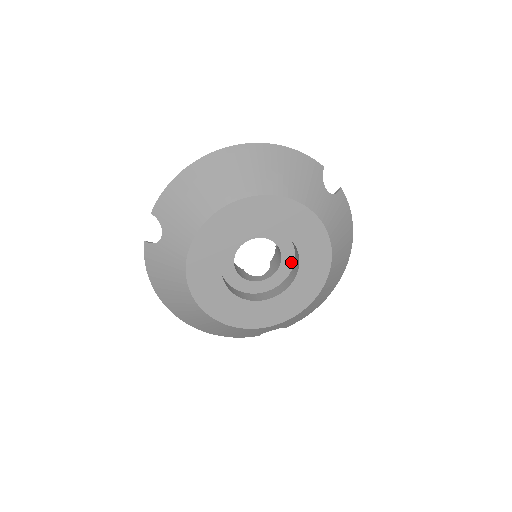
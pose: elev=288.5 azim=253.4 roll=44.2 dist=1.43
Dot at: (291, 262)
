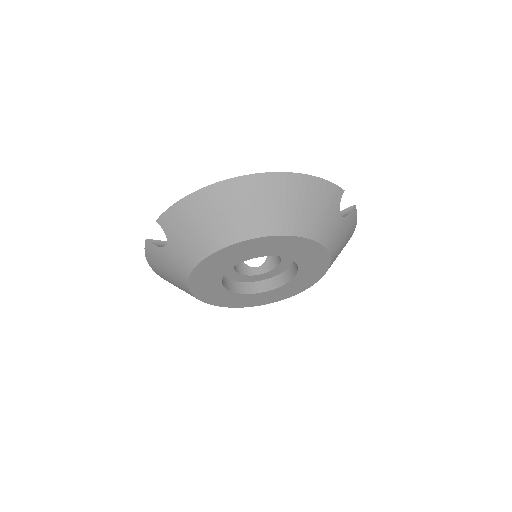
Dot at: (288, 264)
